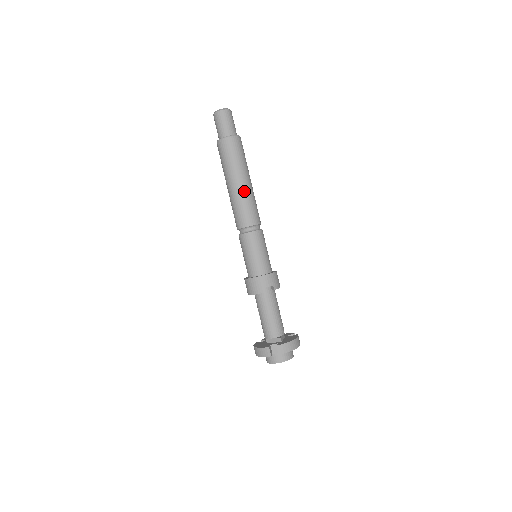
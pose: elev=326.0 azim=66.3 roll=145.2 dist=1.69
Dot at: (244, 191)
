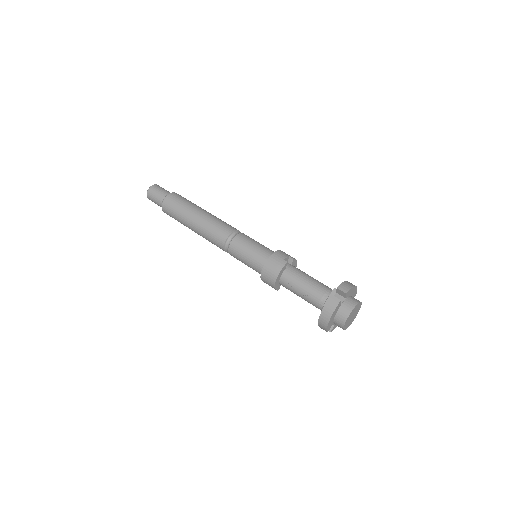
Dot at: (208, 215)
